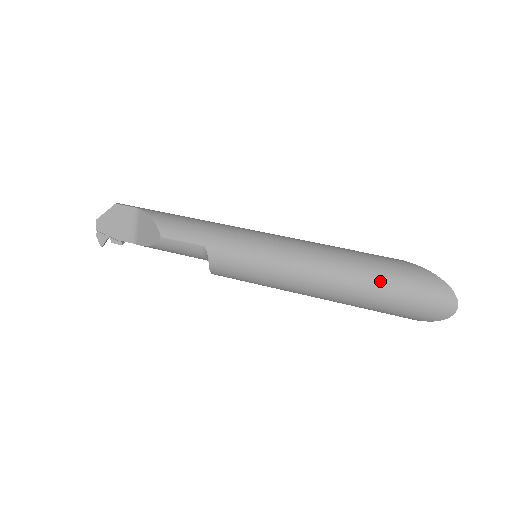
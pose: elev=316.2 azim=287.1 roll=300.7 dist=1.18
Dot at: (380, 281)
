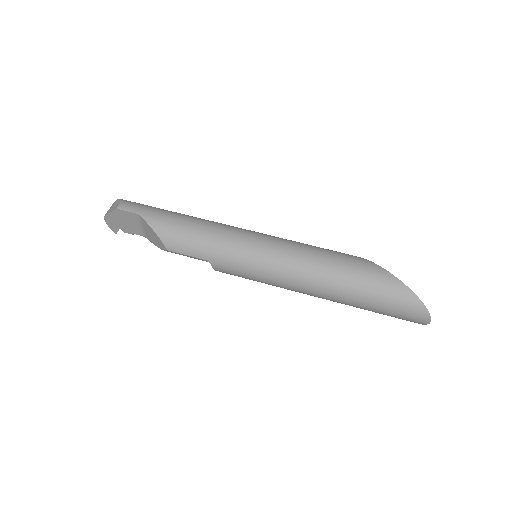
Dot at: (365, 299)
